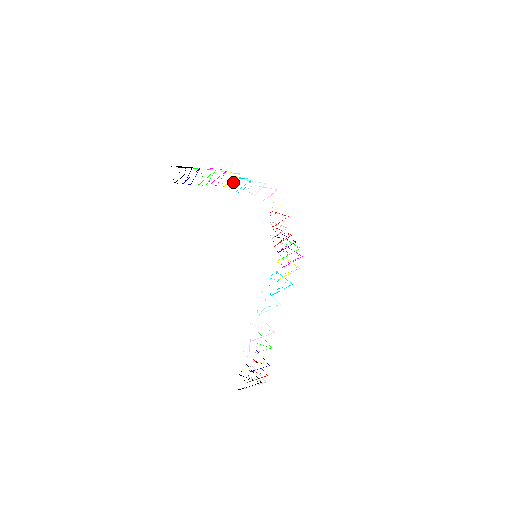
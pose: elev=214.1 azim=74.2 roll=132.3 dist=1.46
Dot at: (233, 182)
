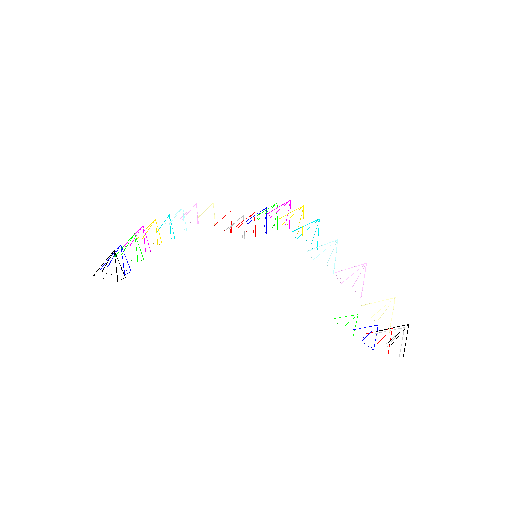
Dot at: occluded
